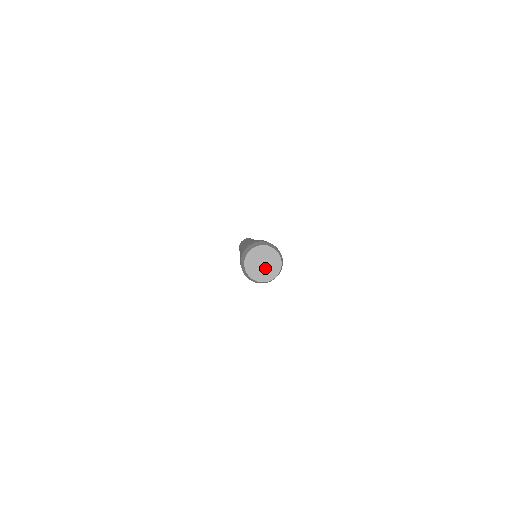
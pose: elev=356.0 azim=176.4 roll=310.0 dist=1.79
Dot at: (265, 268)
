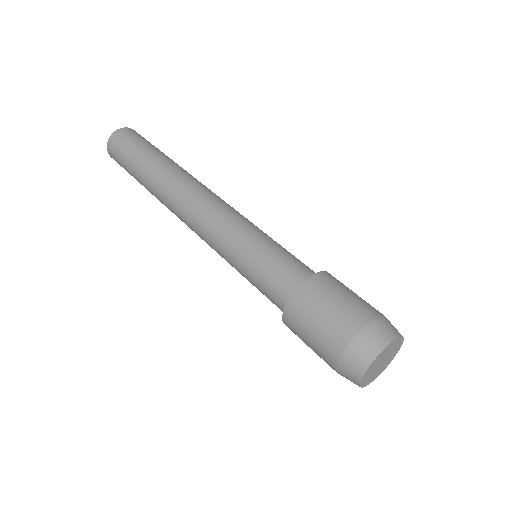
Dot at: (387, 358)
